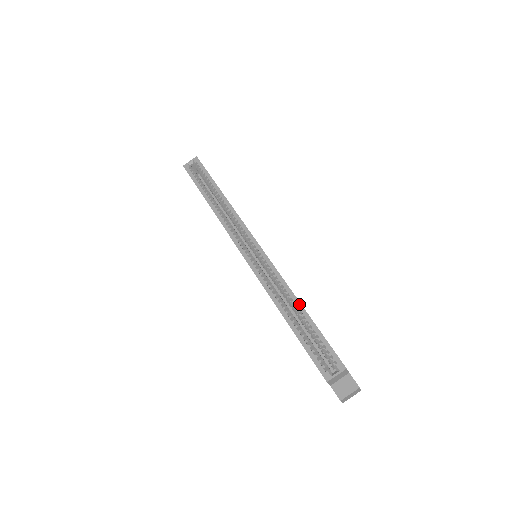
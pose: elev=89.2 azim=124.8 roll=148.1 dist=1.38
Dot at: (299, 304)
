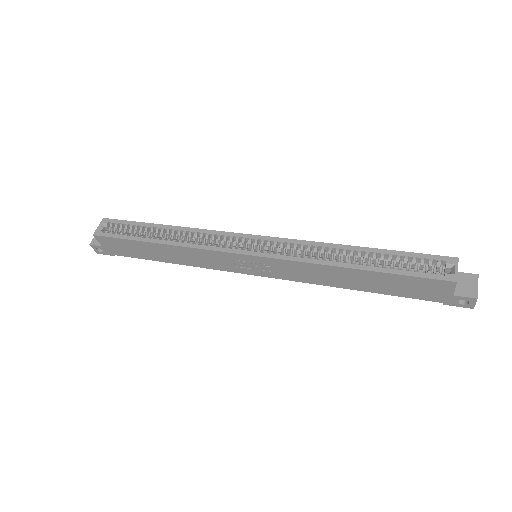
Dot at: (353, 247)
